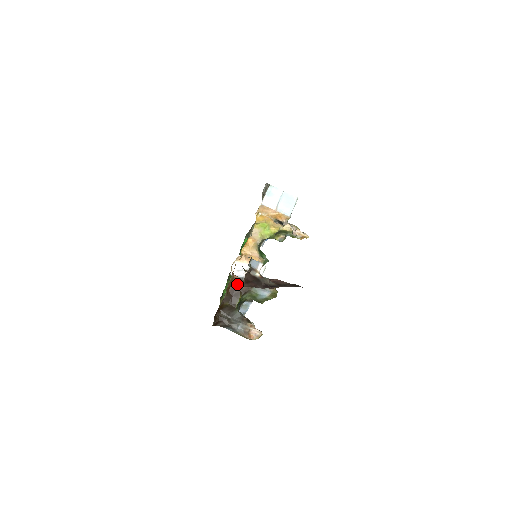
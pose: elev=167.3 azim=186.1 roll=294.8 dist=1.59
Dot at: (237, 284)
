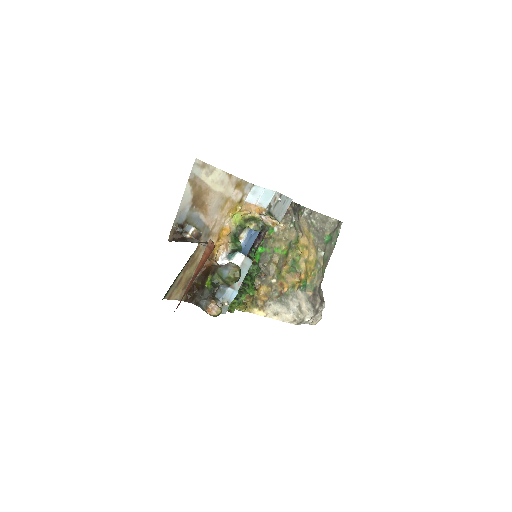
Dot at: (211, 266)
